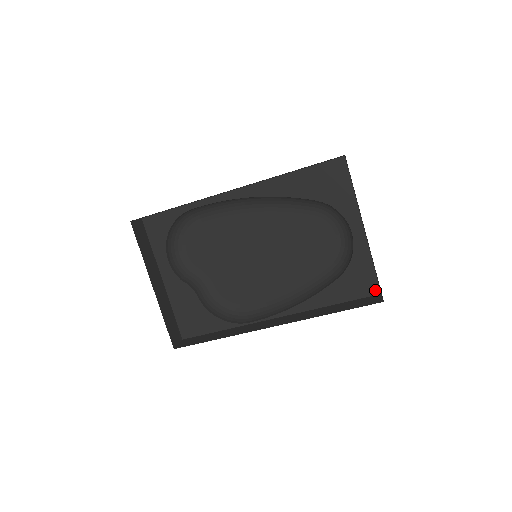
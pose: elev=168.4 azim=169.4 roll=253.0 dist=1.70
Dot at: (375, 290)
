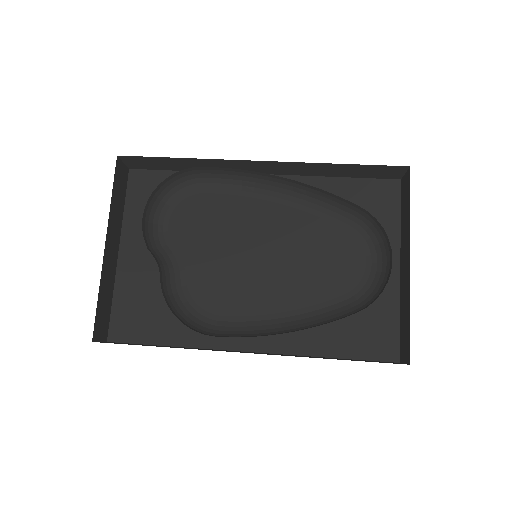
Dot at: (393, 355)
